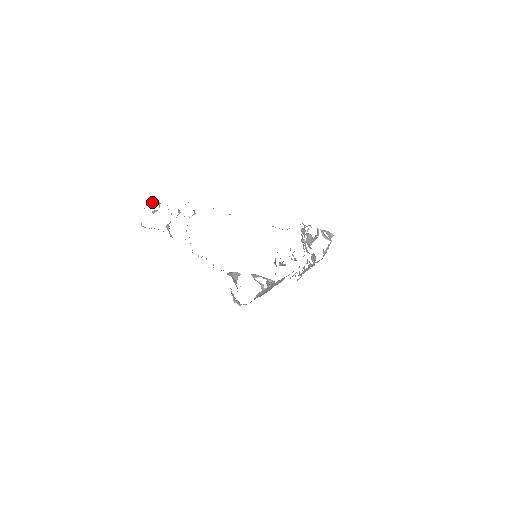
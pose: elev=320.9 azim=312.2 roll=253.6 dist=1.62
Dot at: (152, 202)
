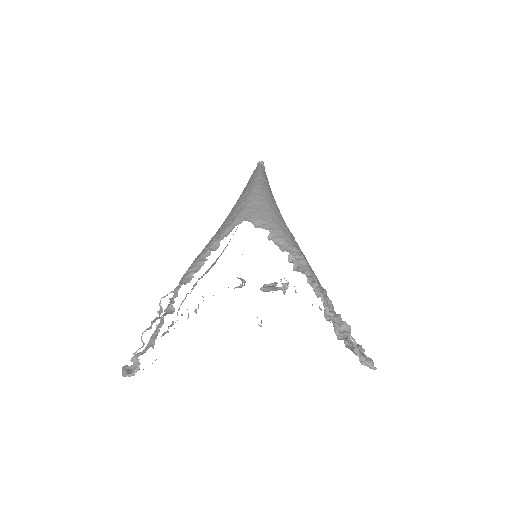
Dot at: (129, 375)
